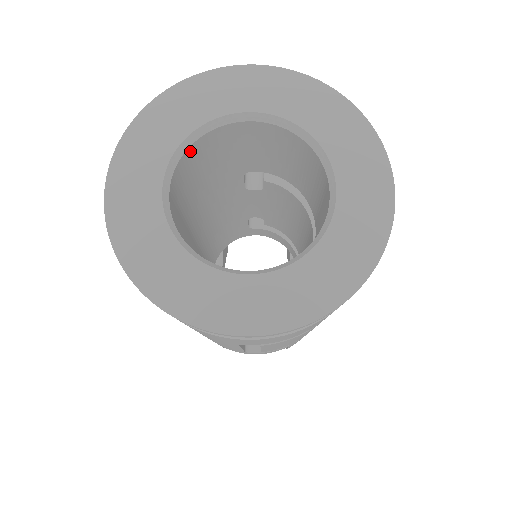
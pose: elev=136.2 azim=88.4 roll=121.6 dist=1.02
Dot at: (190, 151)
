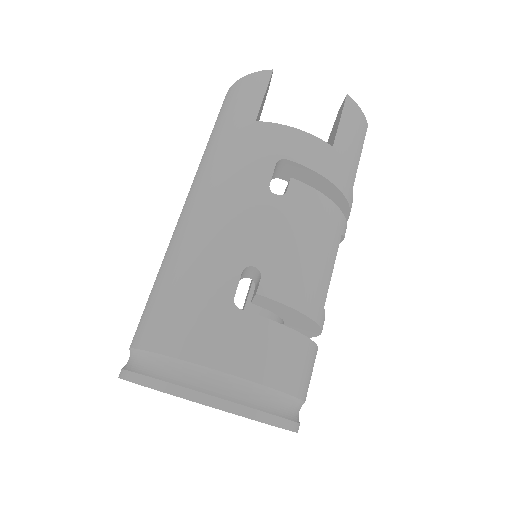
Dot at: occluded
